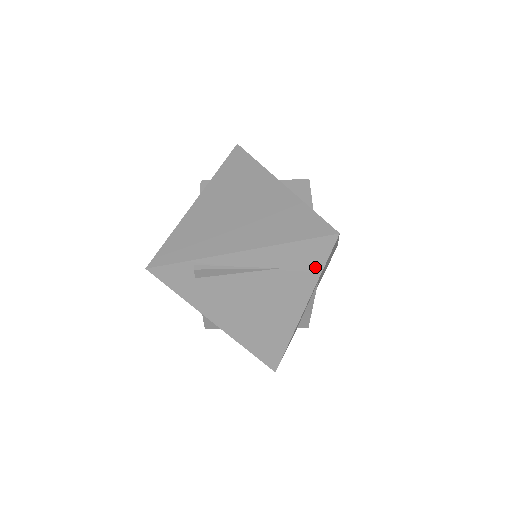
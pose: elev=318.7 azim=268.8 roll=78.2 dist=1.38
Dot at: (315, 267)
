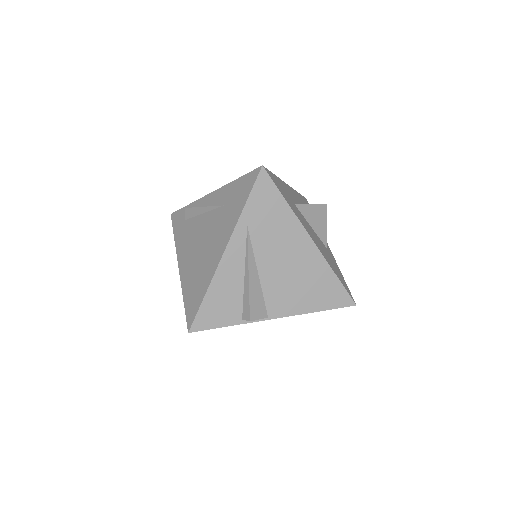
Dot at: (242, 201)
